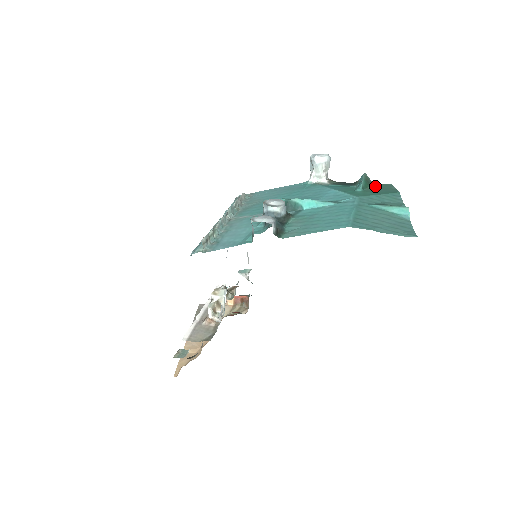
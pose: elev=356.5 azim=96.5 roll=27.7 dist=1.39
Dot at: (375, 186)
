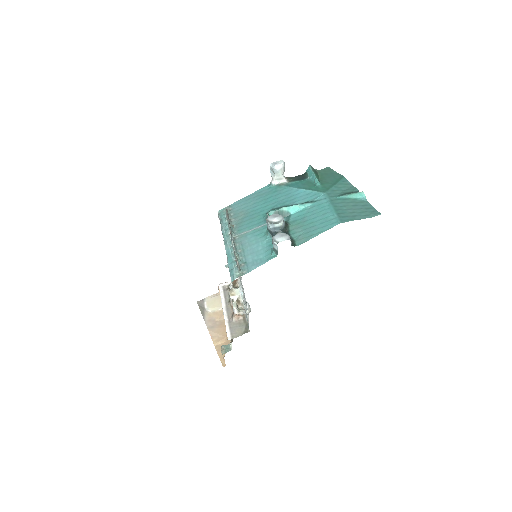
Dot at: (321, 173)
